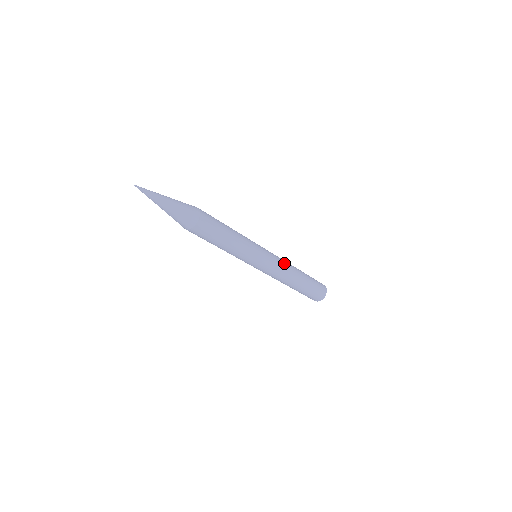
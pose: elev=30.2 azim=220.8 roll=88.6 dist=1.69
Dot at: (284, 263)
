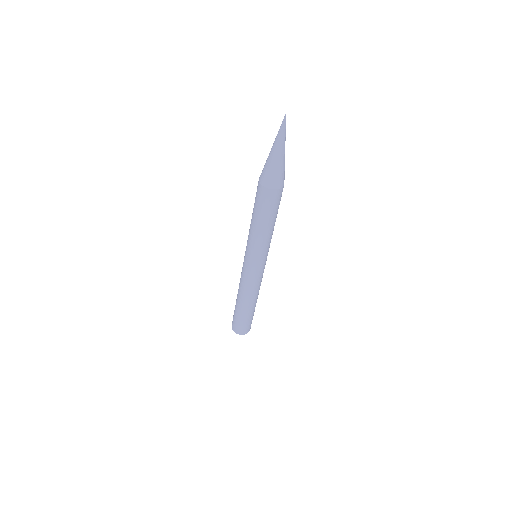
Dot at: occluded
